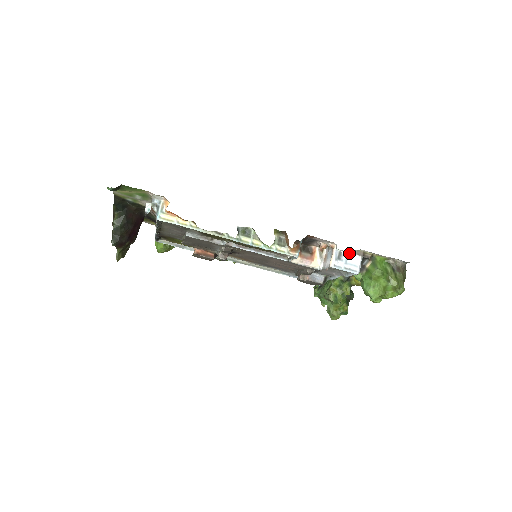
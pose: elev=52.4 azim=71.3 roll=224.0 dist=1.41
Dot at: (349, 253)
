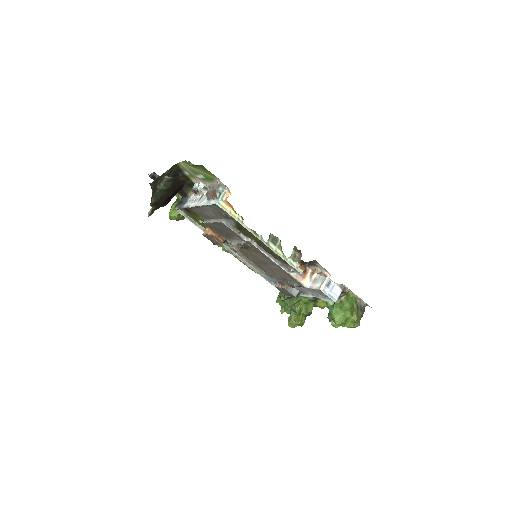
Dot at: (335, 284)
